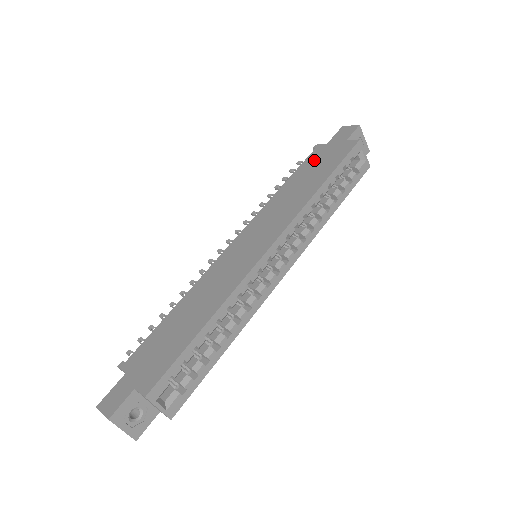
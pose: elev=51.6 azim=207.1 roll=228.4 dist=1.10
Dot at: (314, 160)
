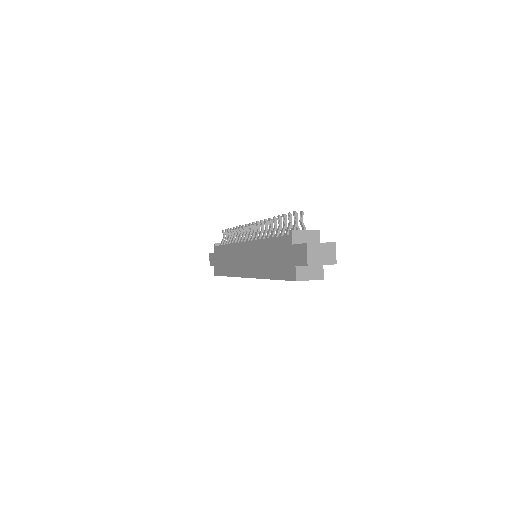
Dot at: (281, 248)
